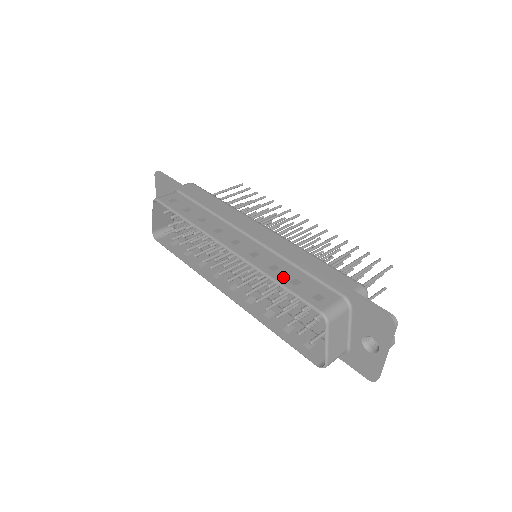
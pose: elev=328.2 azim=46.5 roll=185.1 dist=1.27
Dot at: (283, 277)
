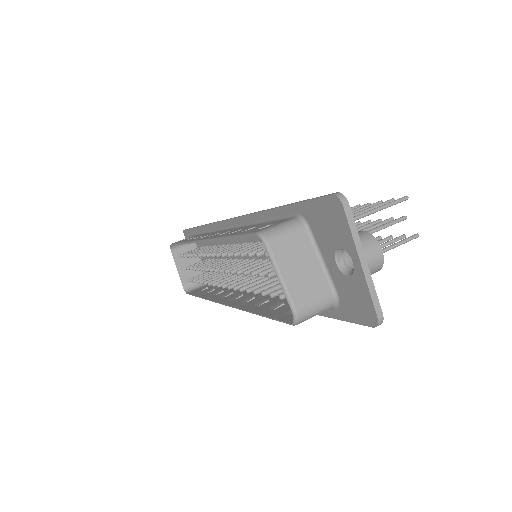
Dot at: (238, 232)
